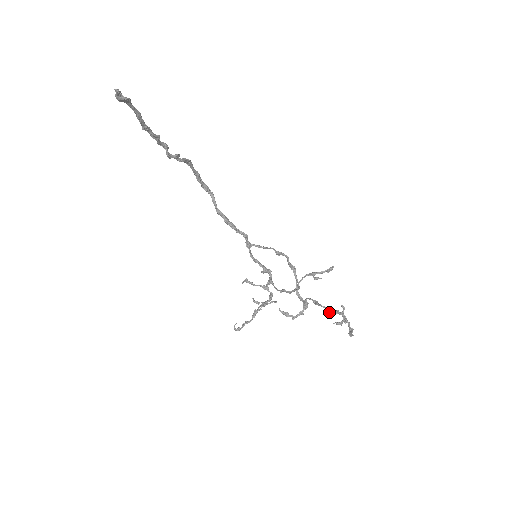
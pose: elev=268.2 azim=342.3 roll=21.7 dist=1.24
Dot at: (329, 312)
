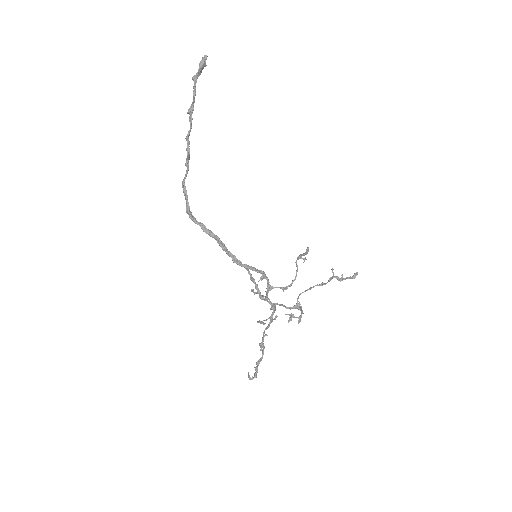
Dot at: (326, 283)
